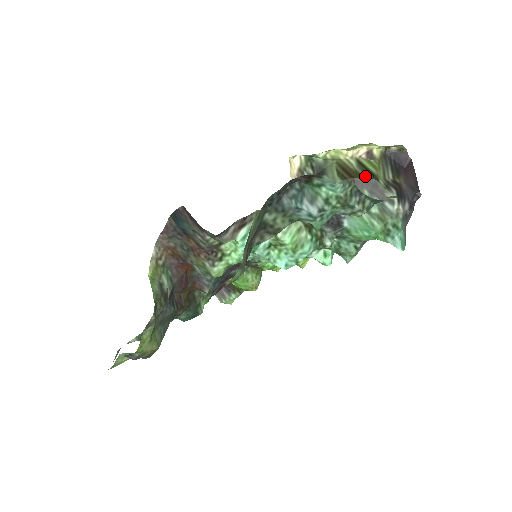
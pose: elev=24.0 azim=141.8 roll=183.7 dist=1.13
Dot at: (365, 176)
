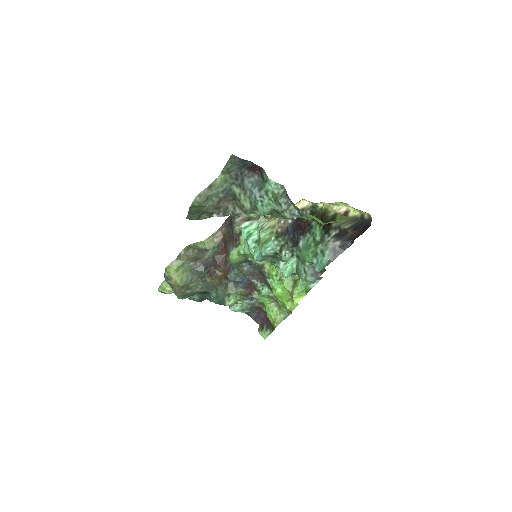
Dot at: (329, 219)
